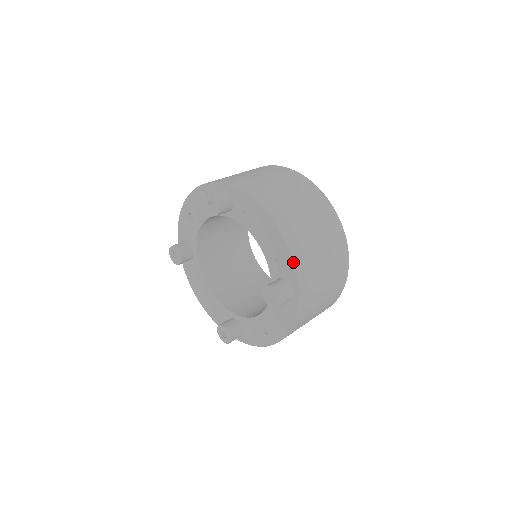
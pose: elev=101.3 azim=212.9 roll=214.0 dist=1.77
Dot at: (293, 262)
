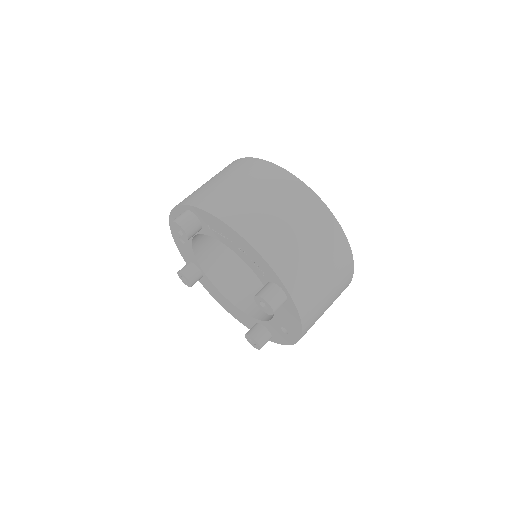
Dot at: (269, 265)
